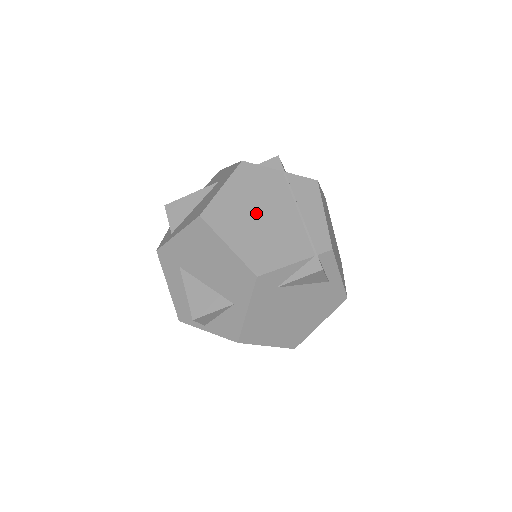
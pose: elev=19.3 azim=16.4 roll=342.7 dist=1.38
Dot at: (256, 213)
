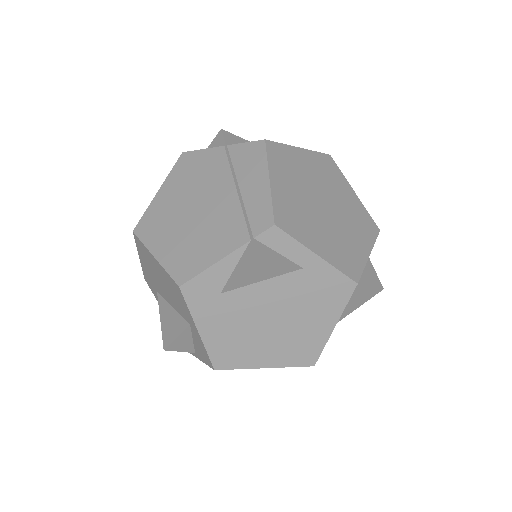
Dot at: (188, 208)
